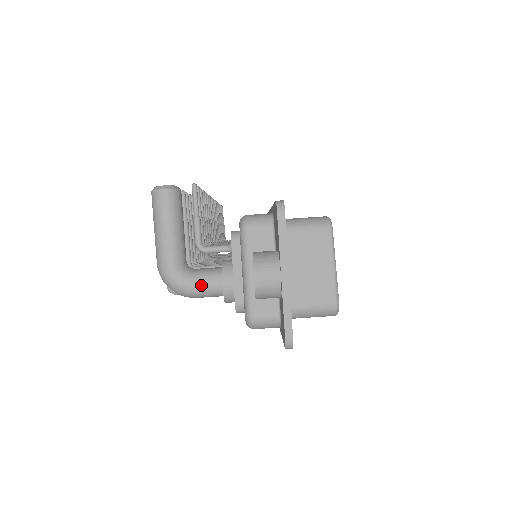
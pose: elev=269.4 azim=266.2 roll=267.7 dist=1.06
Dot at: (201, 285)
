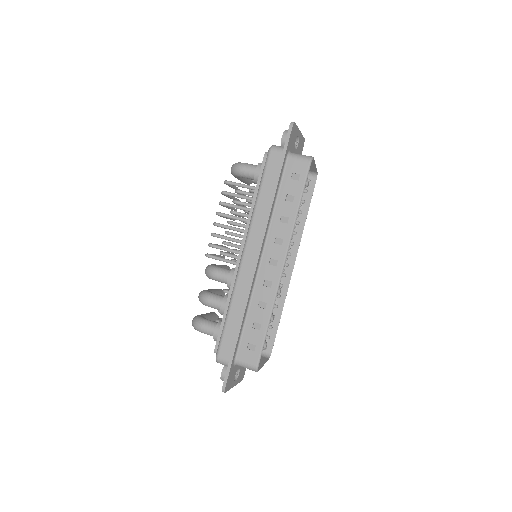
Dot at: (250, 164)
